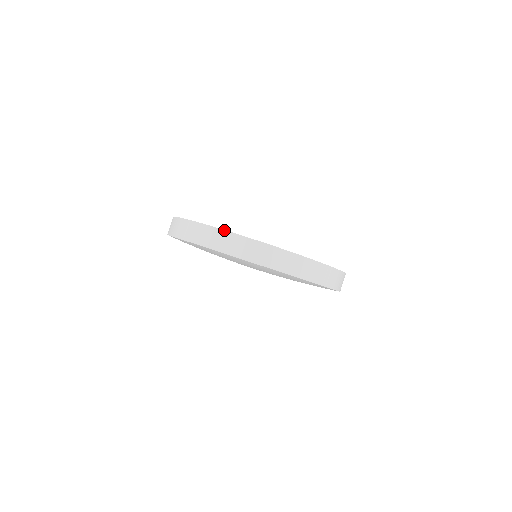
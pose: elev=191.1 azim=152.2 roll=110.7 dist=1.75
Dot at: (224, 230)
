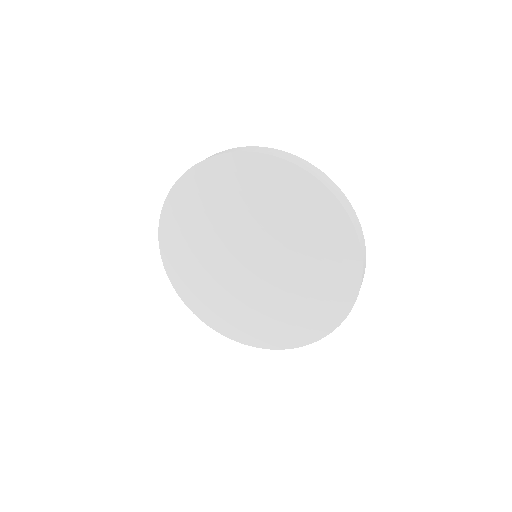
Dot at: occluded
